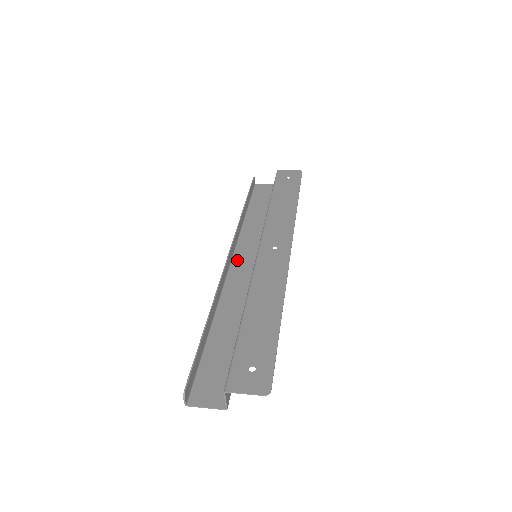
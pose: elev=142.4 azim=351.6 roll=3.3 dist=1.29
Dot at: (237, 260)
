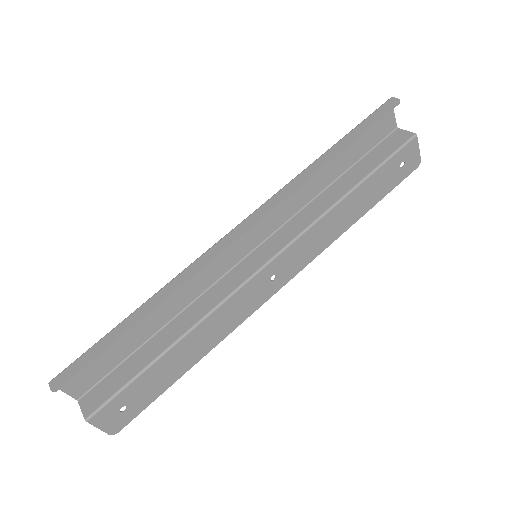
Dot at: occluded
